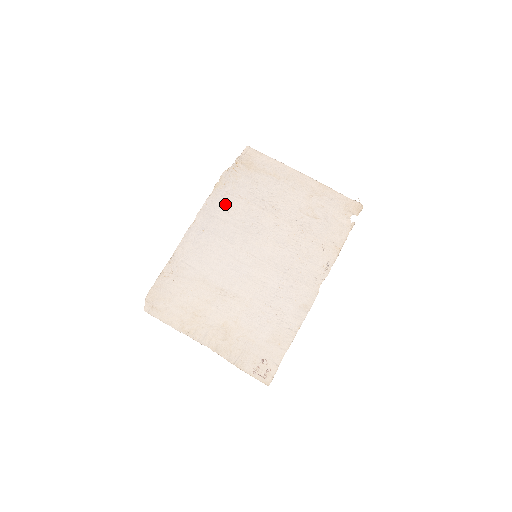
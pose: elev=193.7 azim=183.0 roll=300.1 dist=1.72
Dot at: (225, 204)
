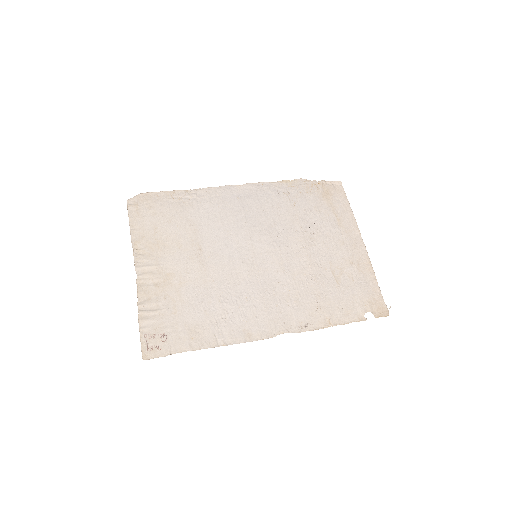
Dot at: (277, 199)
